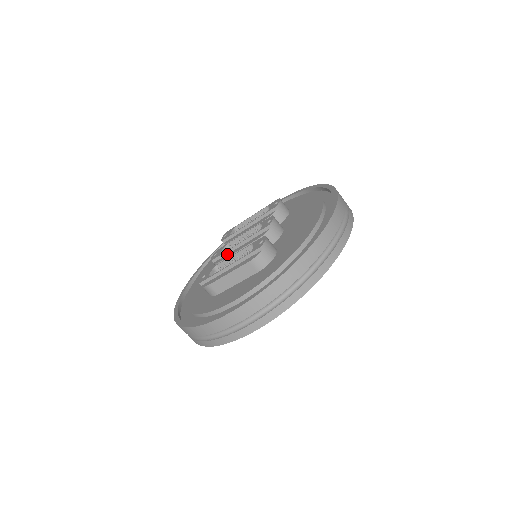
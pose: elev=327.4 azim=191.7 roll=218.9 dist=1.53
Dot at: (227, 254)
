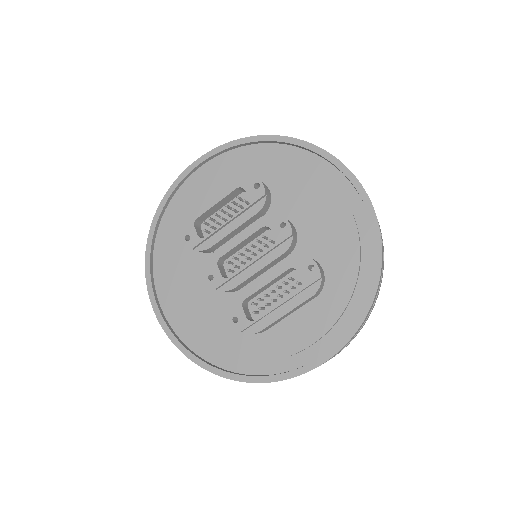
Dot at: (236, 276)
